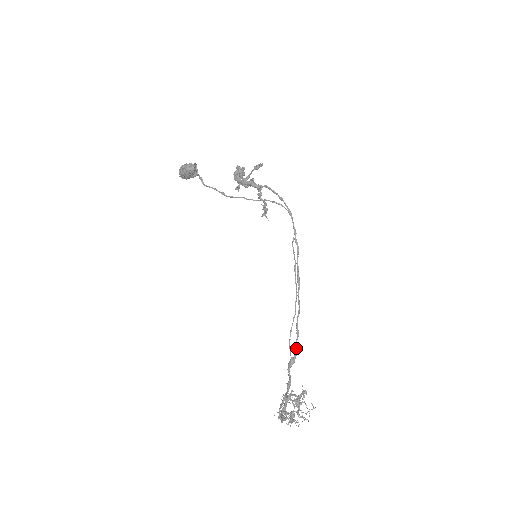
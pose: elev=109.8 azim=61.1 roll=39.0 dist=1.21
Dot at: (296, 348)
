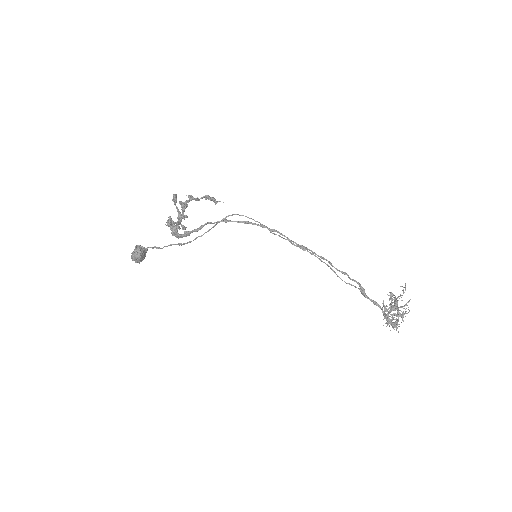
Dot at: occluded
